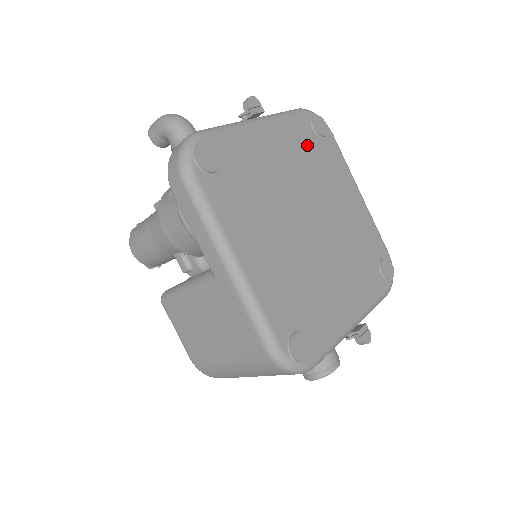
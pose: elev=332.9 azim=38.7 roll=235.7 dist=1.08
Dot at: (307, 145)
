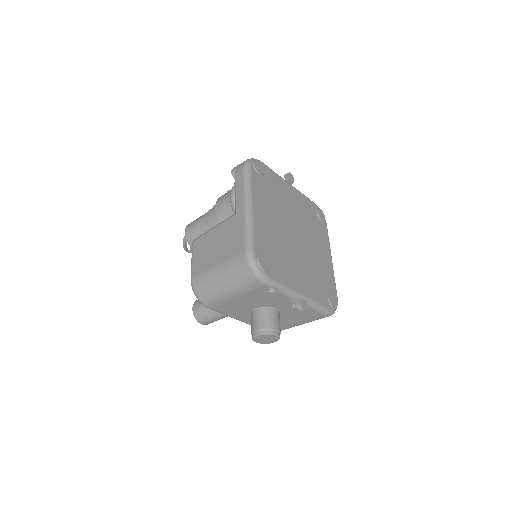
Dot at: (310, 214)
